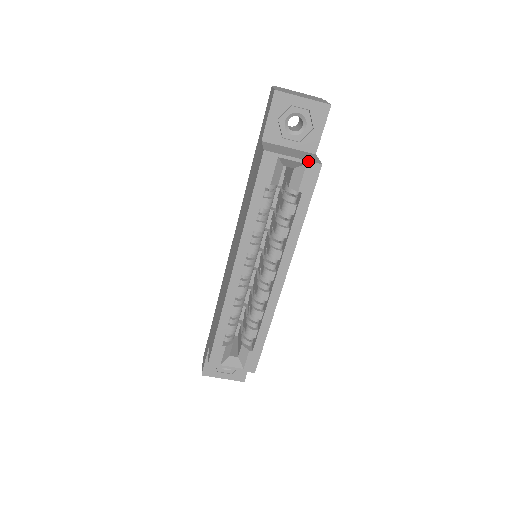
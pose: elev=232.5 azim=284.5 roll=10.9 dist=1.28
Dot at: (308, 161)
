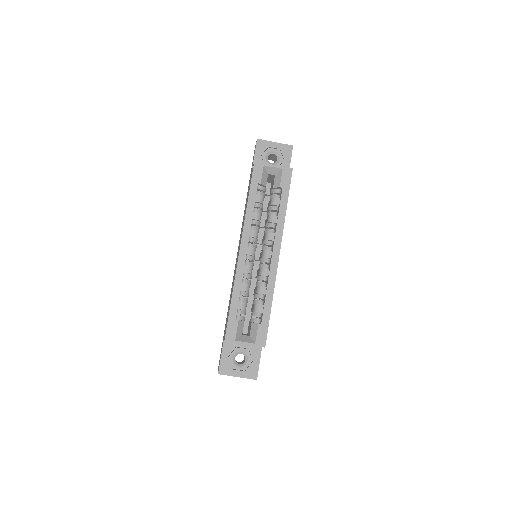
Dot at: (283, 167)
